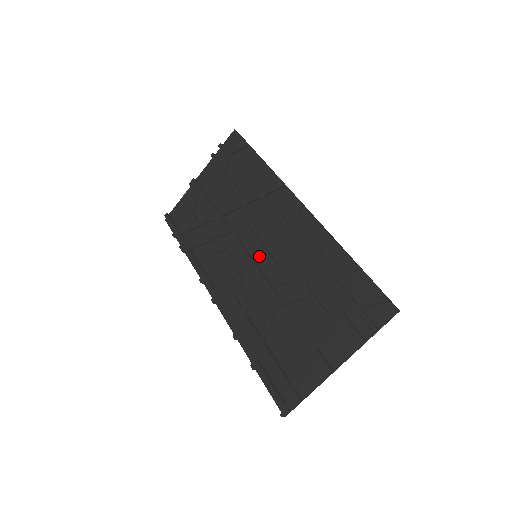
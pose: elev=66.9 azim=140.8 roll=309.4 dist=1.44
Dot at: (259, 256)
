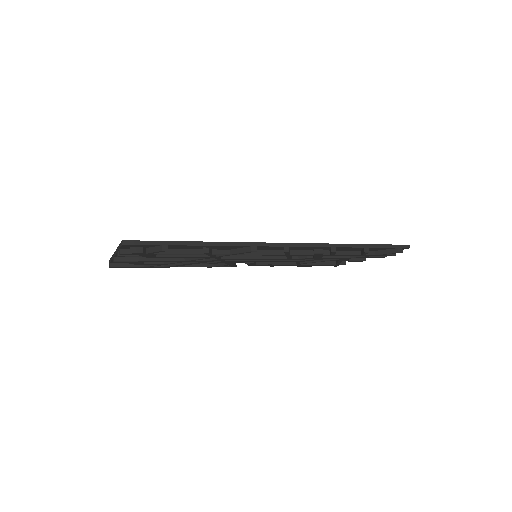
Dot at: occluded
